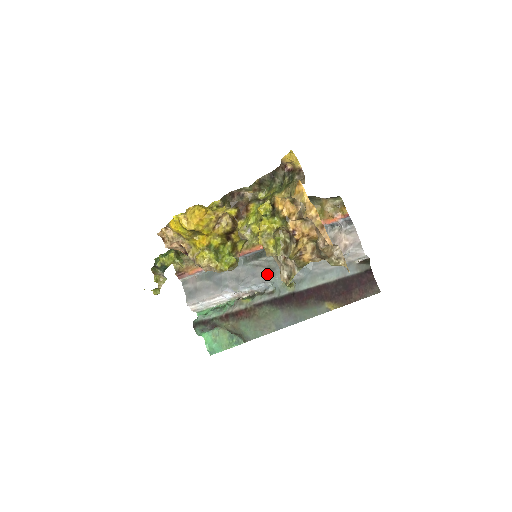
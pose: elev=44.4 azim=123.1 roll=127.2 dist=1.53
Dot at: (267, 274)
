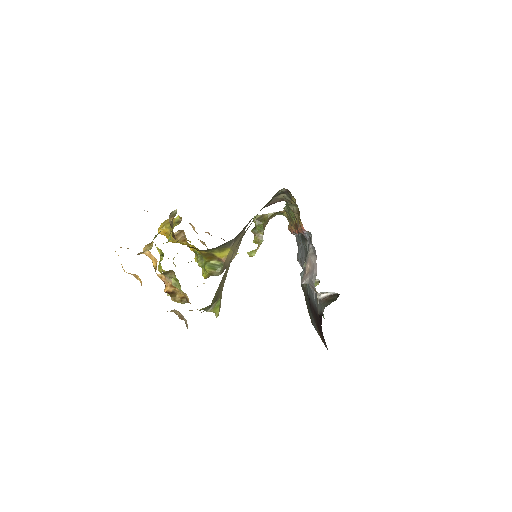
Dot at: (303, 264)
